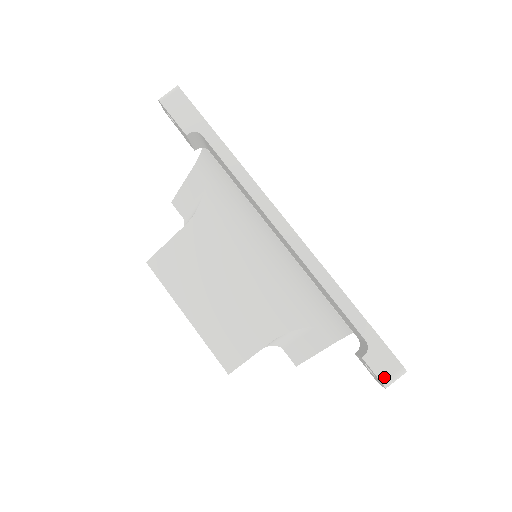
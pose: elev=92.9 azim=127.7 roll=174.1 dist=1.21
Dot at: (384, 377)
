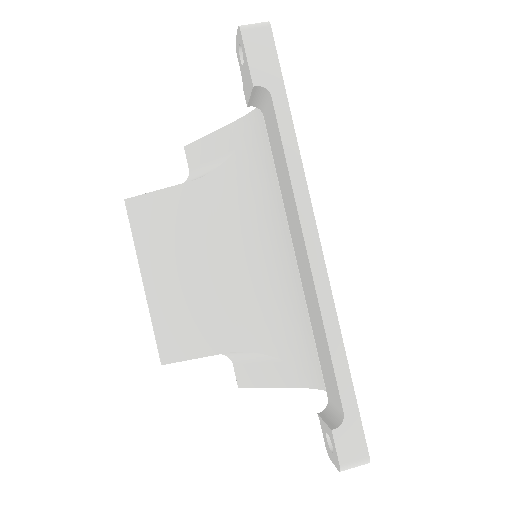
Dot at: (345, 460)
